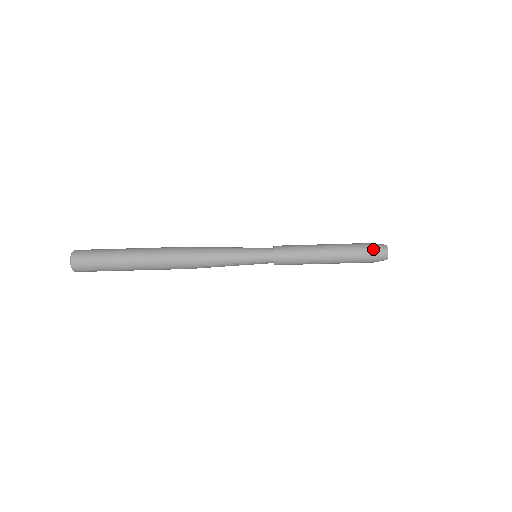
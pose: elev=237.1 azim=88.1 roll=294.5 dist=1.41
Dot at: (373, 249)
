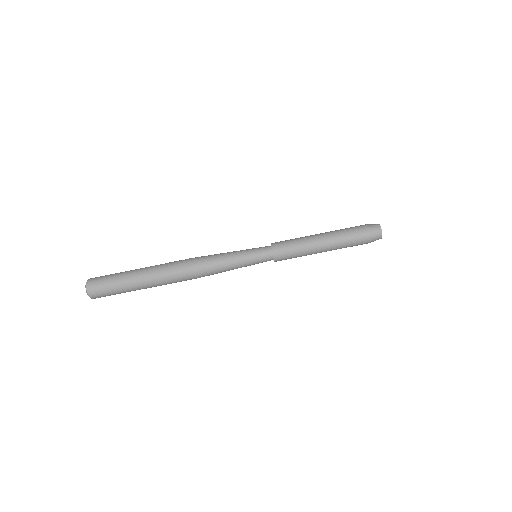
Dot at: (364, 225)
